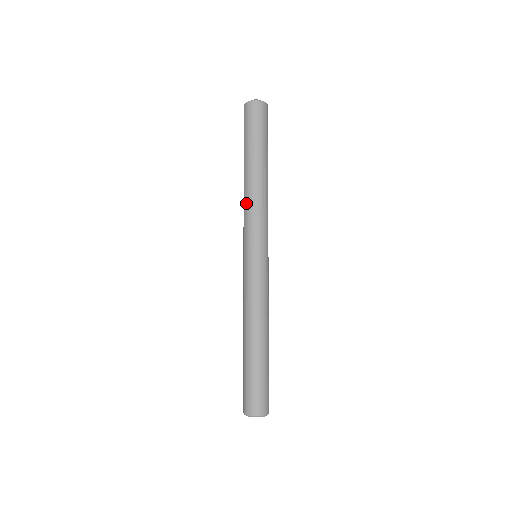
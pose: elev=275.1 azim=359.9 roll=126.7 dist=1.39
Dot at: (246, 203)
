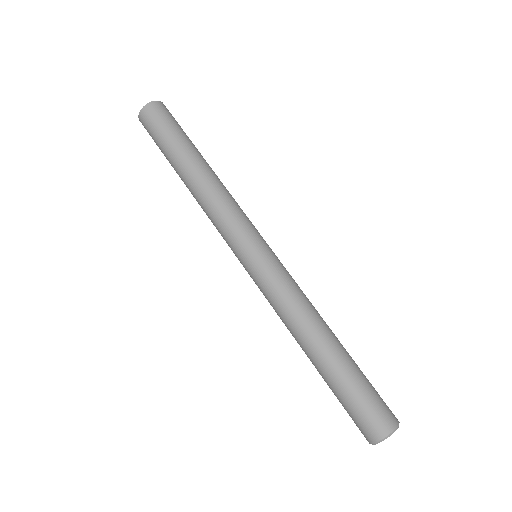
Dot at: (214, 199)
